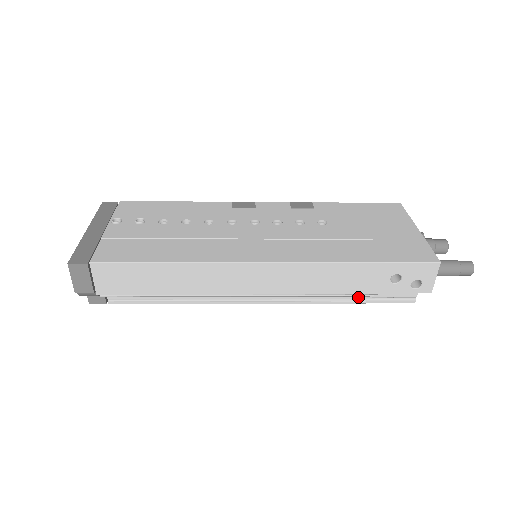
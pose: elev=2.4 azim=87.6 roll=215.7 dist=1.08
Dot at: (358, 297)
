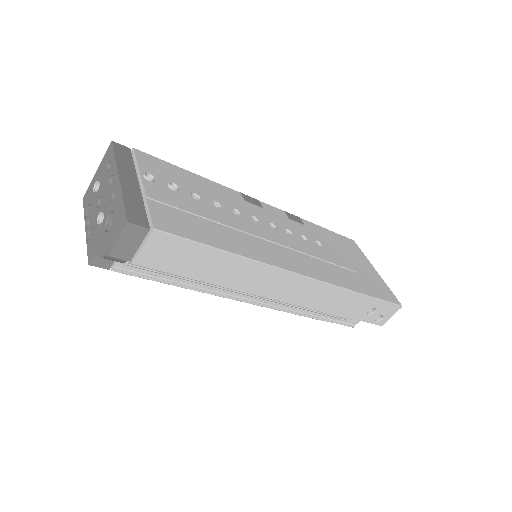
Dot at: (325, 315)
